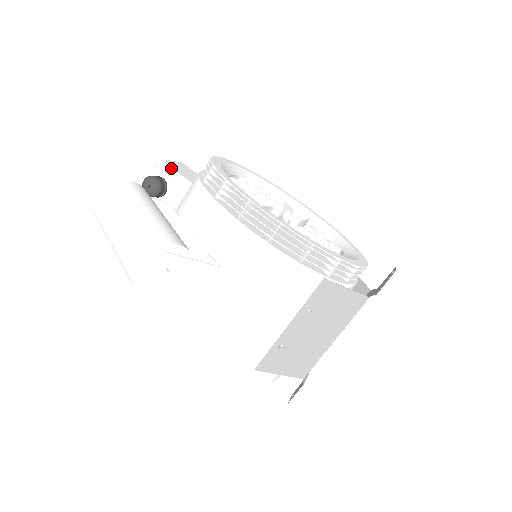
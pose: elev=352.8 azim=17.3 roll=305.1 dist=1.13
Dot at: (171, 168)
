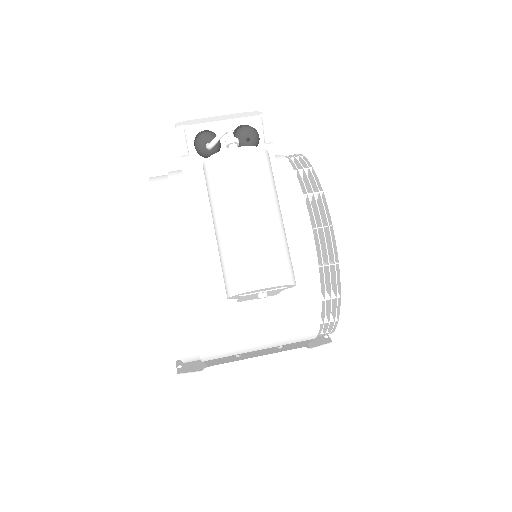
Dot at: (268, 131)
